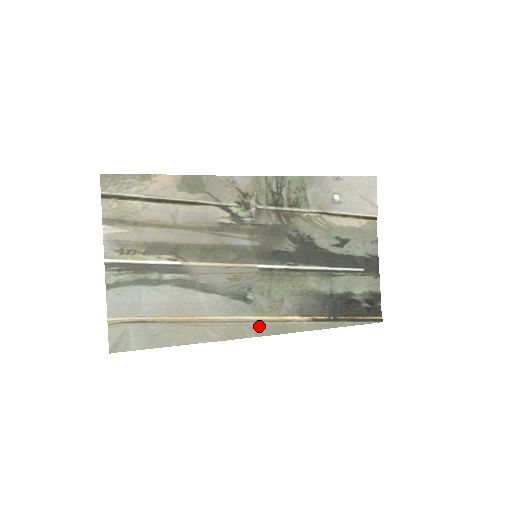
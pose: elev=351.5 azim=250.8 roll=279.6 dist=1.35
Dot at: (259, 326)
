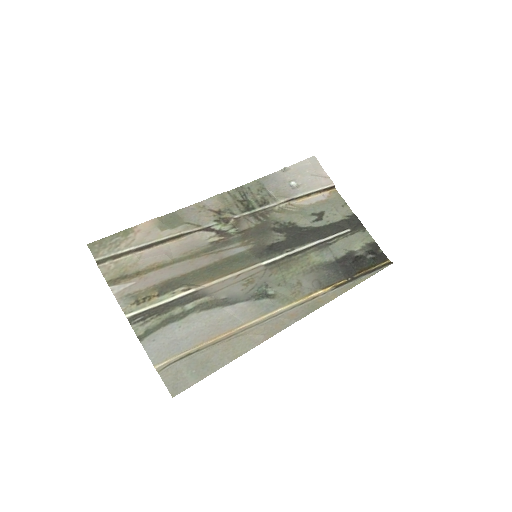
Dot at: (293, 312)
